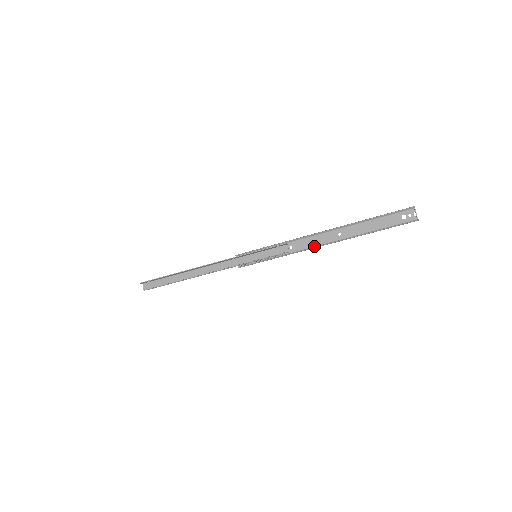
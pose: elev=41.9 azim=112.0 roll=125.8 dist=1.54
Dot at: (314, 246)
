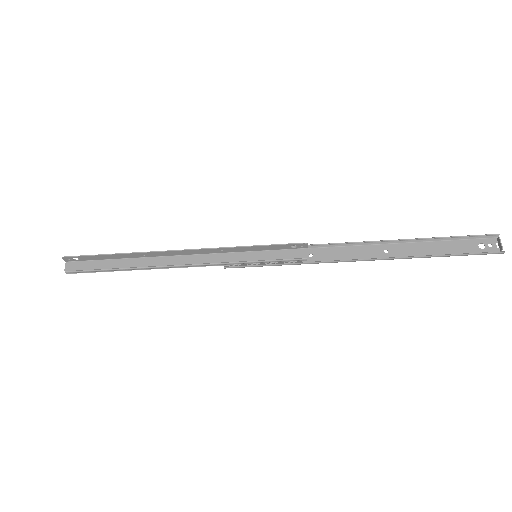
Dot at: (346, 260)
